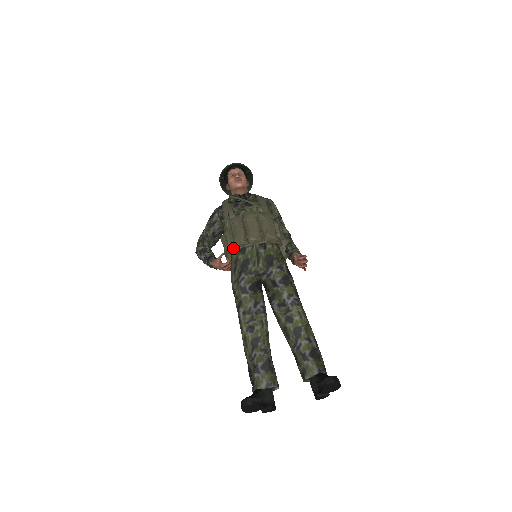
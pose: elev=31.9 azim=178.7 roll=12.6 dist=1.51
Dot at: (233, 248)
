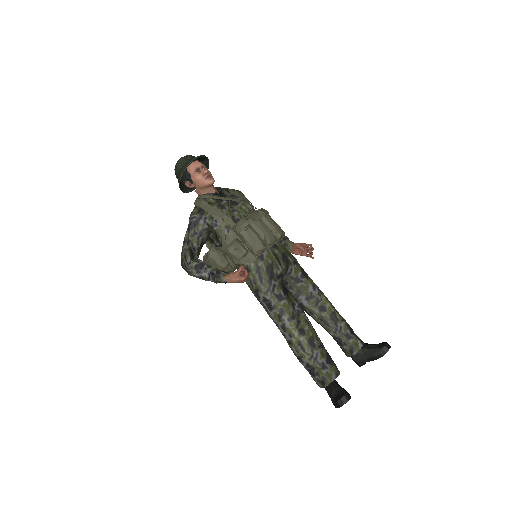
Dot at: (251, 257)
